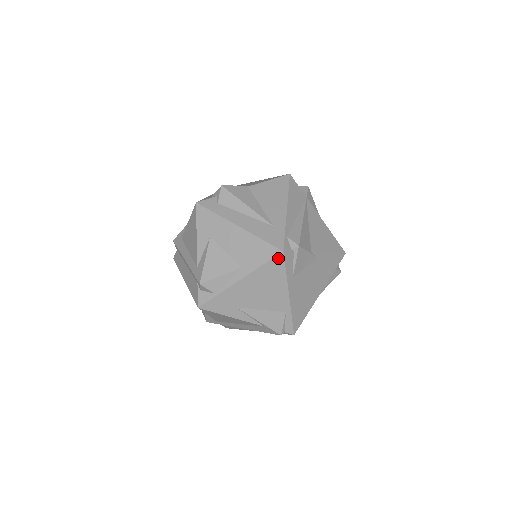
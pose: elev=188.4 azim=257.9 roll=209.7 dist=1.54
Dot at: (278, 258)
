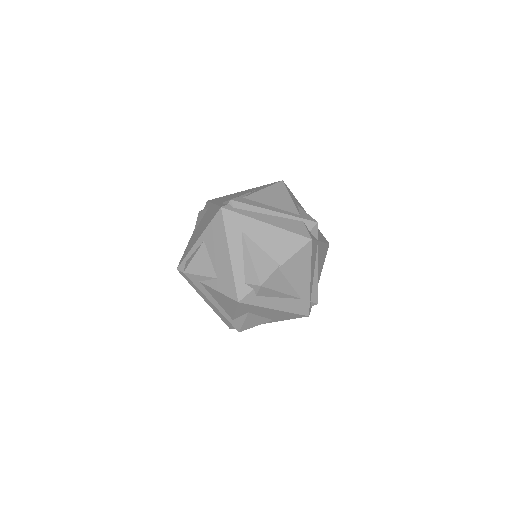
Dot at: (303, 316)
